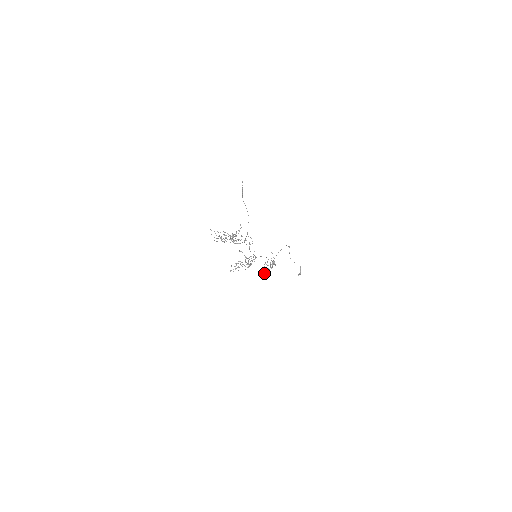
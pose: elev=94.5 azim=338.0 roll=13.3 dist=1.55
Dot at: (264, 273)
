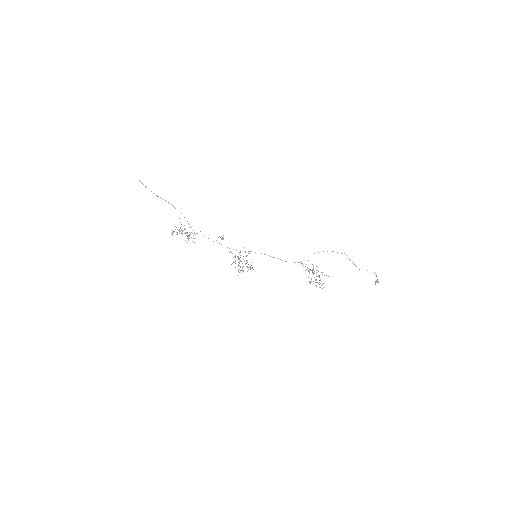
Dot at: (316, 285)
